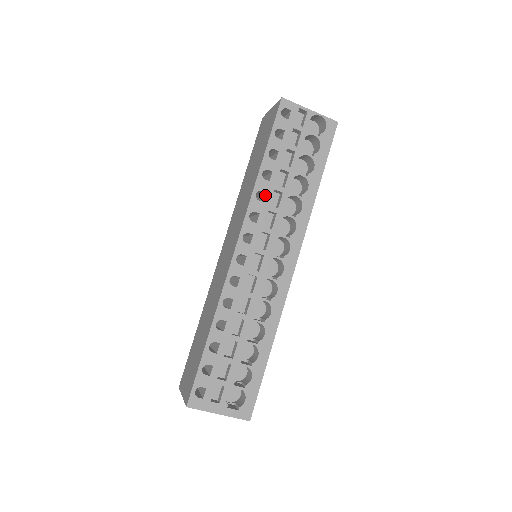
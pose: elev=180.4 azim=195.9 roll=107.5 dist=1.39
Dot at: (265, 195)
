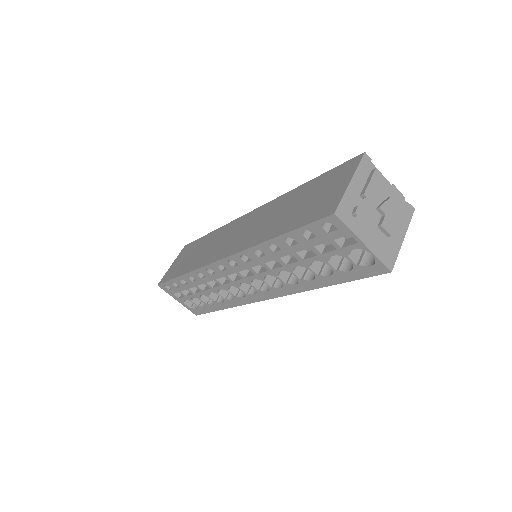
Dot at: (264, 256)
